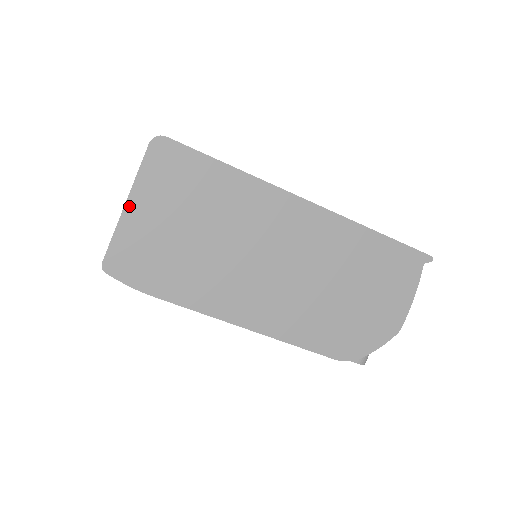
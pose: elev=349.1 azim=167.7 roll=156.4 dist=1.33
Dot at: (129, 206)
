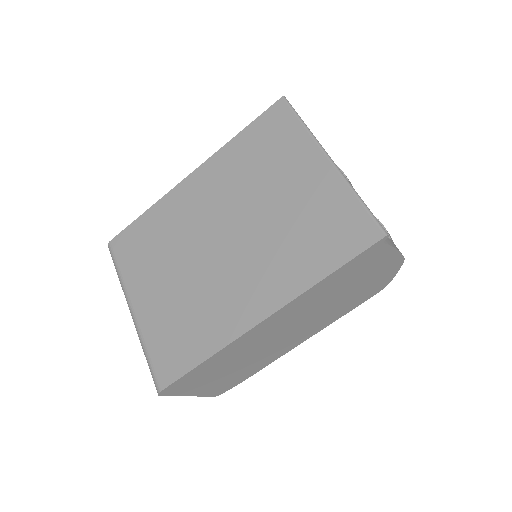
Dot at: (192, 395)
